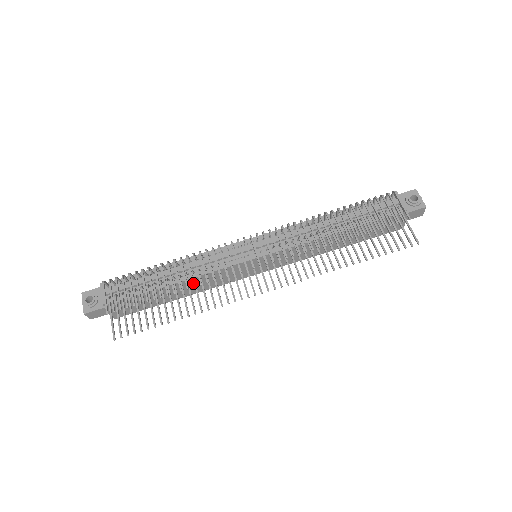
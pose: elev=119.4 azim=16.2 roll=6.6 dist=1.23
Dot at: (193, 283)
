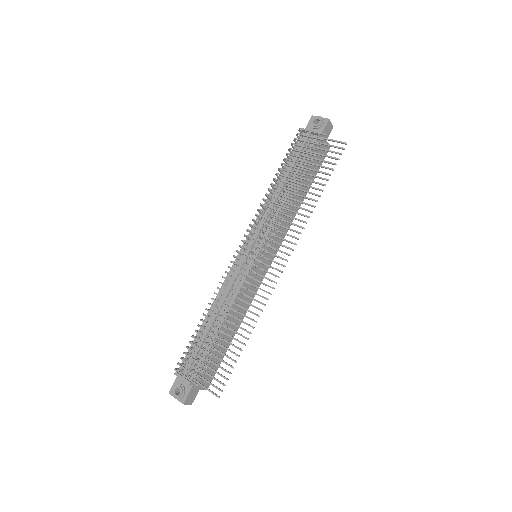
Dot at: occluded
